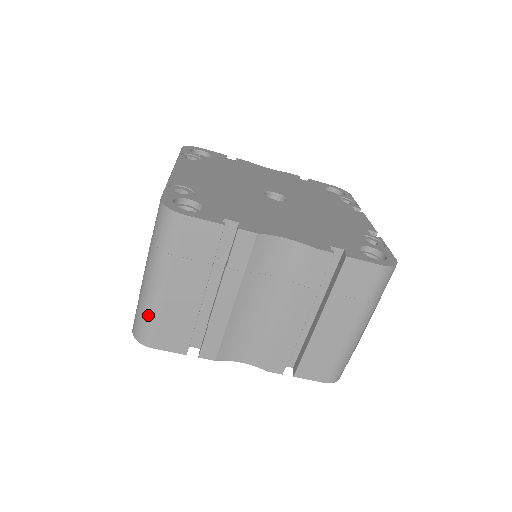
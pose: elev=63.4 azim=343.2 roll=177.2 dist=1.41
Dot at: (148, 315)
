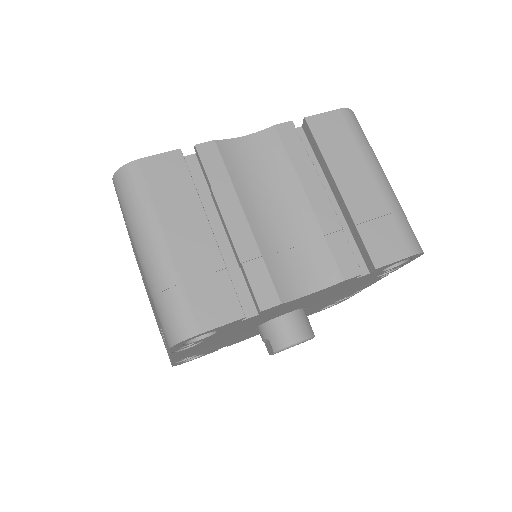
Dot at: (170, 293)
